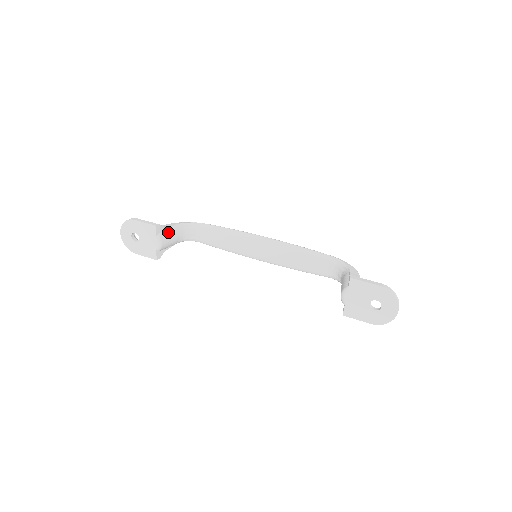
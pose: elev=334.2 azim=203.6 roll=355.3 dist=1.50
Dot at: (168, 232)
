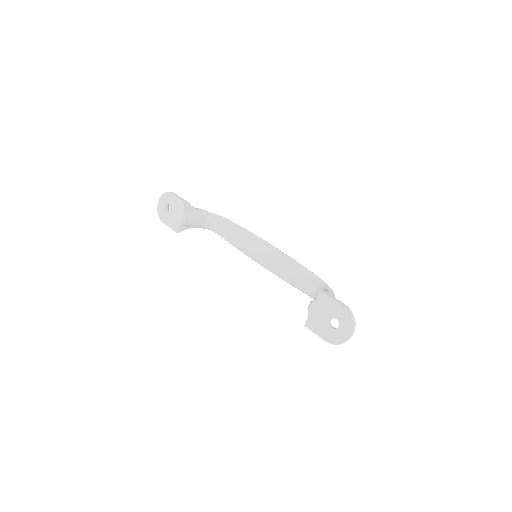
Dot at: (195, 213)
